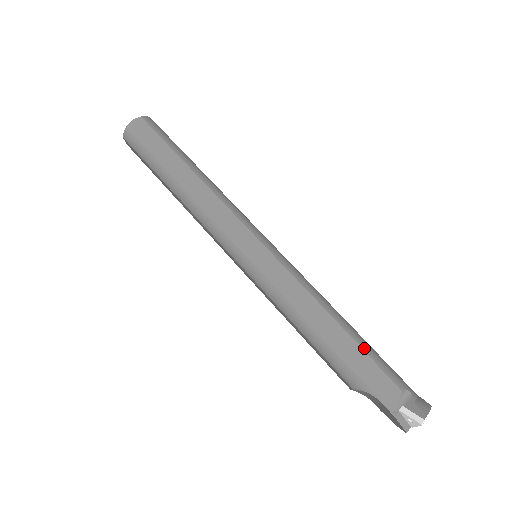
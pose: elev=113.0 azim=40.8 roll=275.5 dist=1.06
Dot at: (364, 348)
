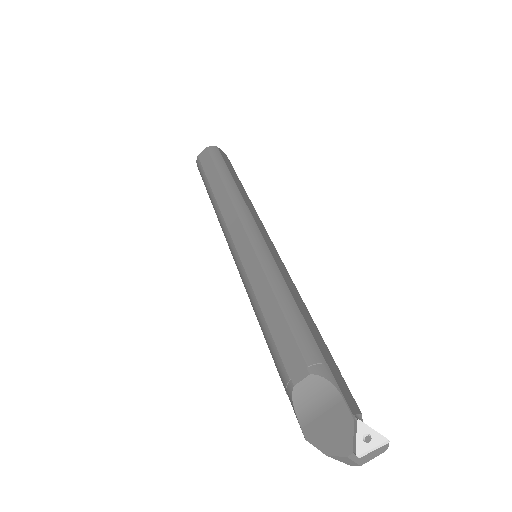
Dot at: (333, 359)
